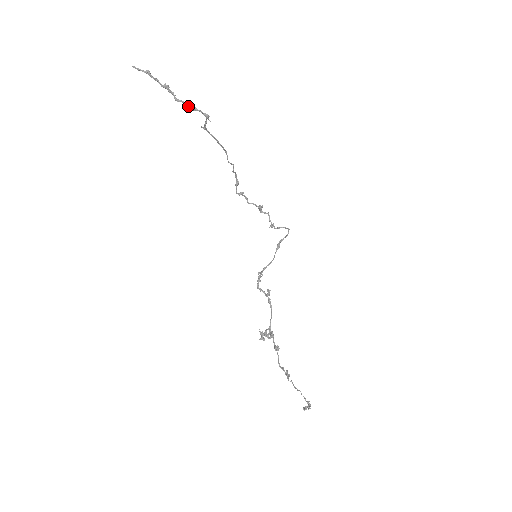
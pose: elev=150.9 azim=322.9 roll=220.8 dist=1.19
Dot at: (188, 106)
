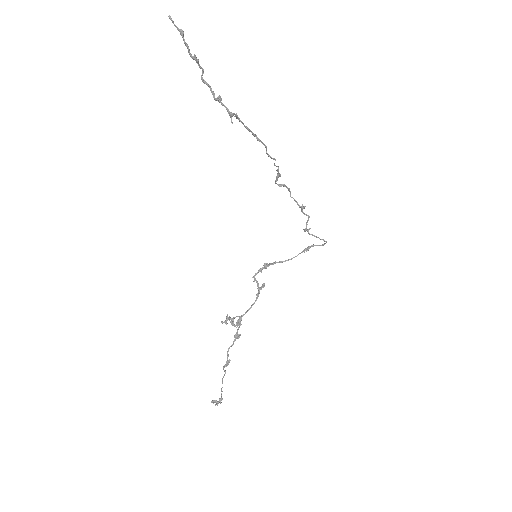
Dot at: occluded
